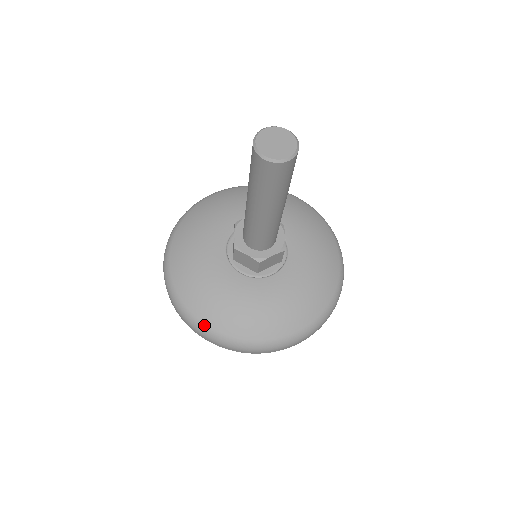
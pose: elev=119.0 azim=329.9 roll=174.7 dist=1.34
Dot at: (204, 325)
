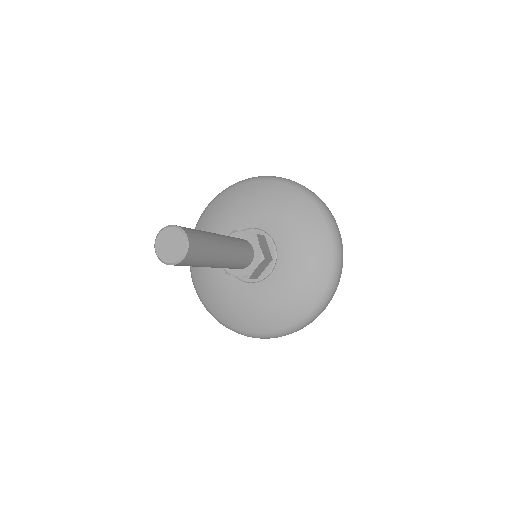
Dot at: (239, 331)
